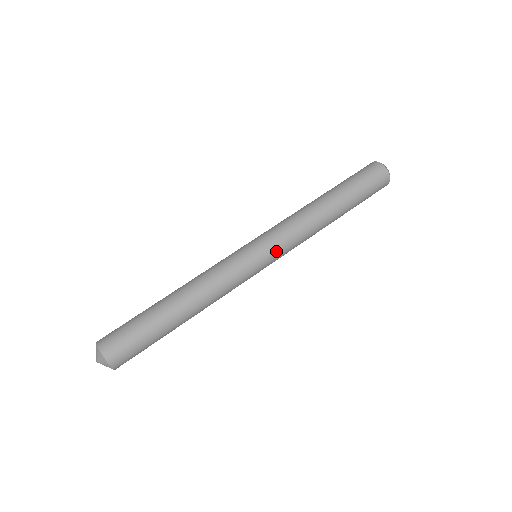
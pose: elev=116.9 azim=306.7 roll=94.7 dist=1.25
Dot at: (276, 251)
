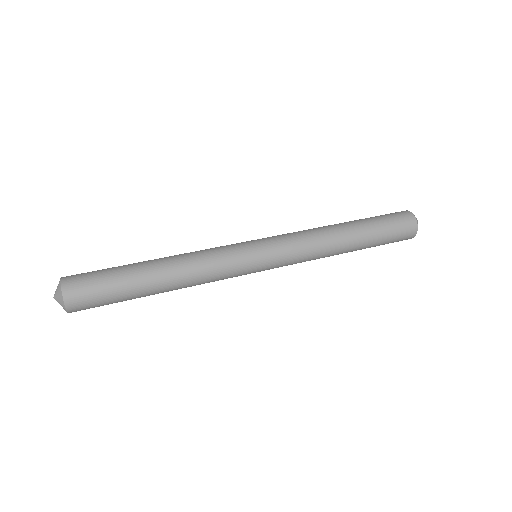
Dot at: (277, 251)
